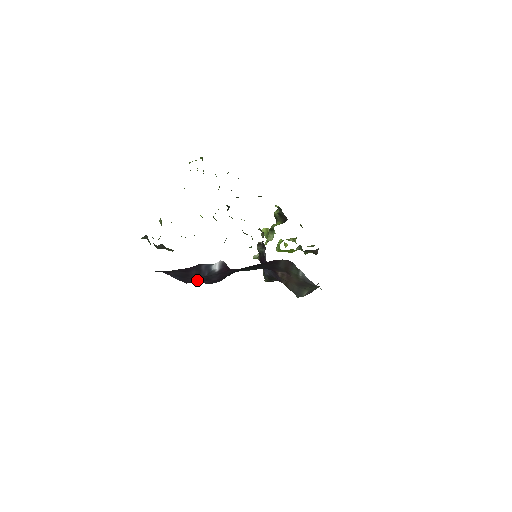
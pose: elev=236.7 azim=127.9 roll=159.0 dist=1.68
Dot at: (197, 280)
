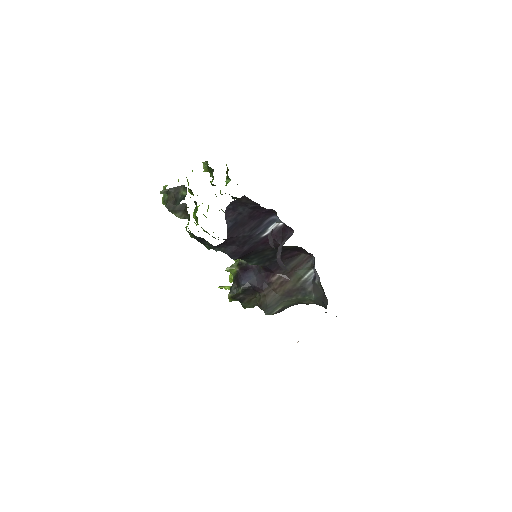
Dot at: (238, 239)
